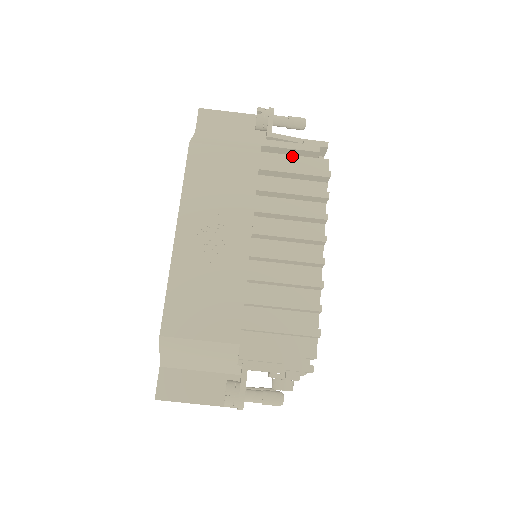
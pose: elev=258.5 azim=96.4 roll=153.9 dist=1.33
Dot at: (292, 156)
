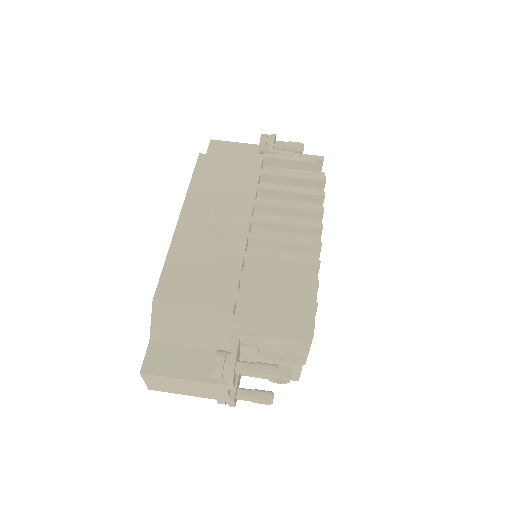
Dot at: (291, 169)
